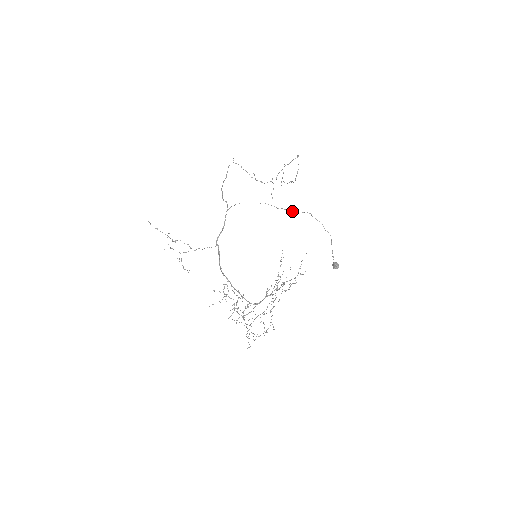
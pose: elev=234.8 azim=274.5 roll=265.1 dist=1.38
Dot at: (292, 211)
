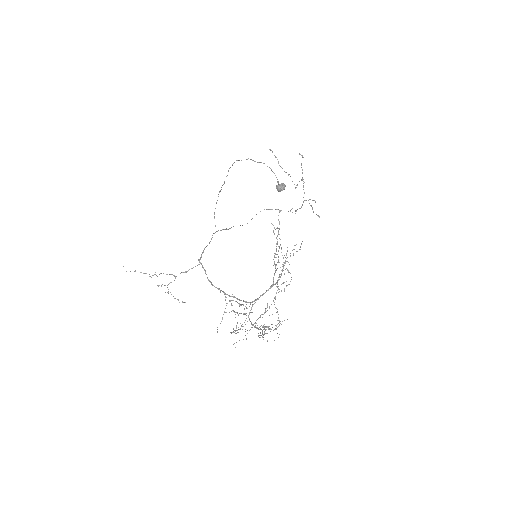
Dot at: occluded
